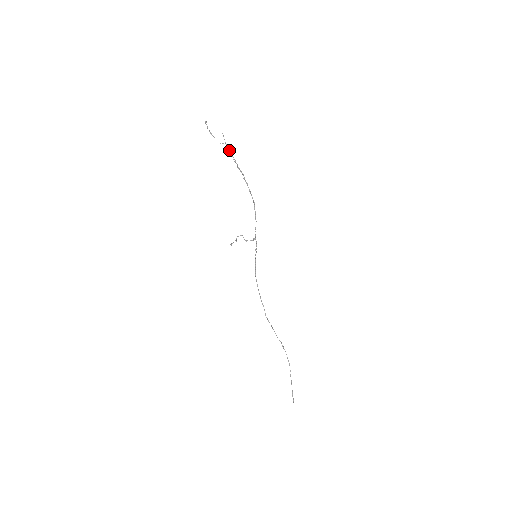
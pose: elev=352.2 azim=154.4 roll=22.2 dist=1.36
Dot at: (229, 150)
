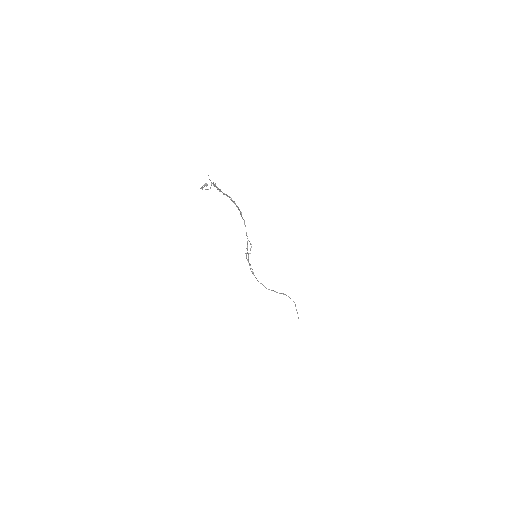
Dot at: (214, 186)
